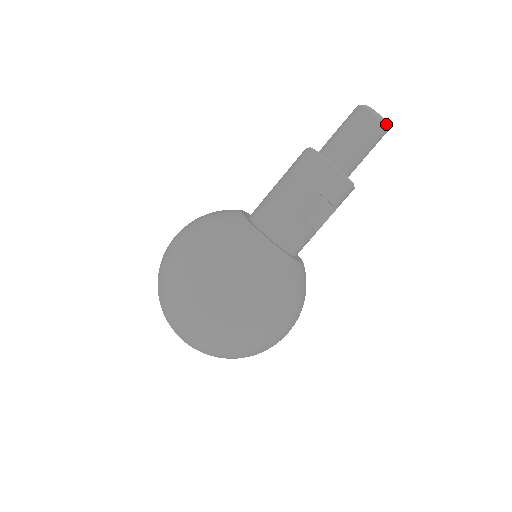
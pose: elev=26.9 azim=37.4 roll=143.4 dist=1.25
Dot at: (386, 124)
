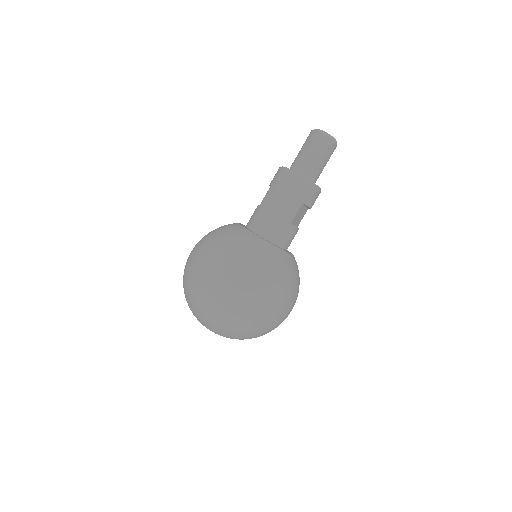
Dot at: occluded
